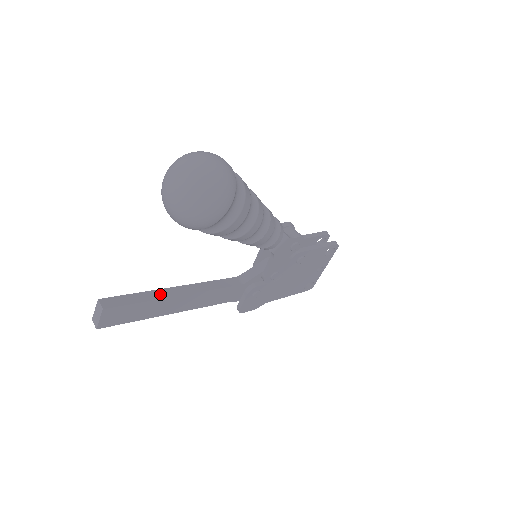
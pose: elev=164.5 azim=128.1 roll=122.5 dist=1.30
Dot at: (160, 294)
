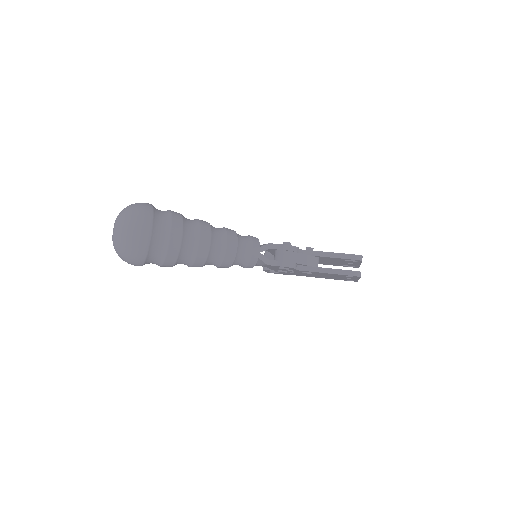
Dot at: occluded
